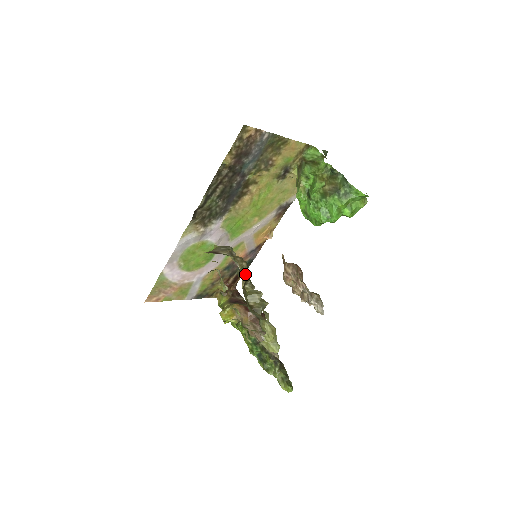
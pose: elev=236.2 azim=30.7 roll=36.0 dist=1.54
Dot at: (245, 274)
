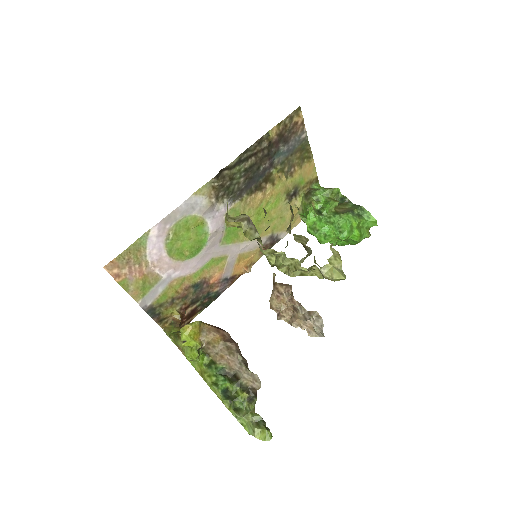
Dot at: (293, 214)
